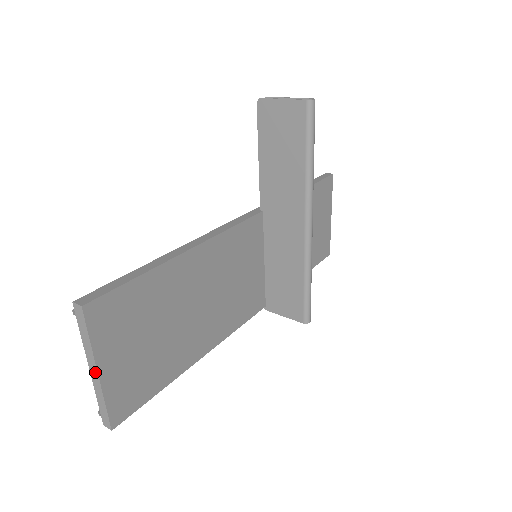
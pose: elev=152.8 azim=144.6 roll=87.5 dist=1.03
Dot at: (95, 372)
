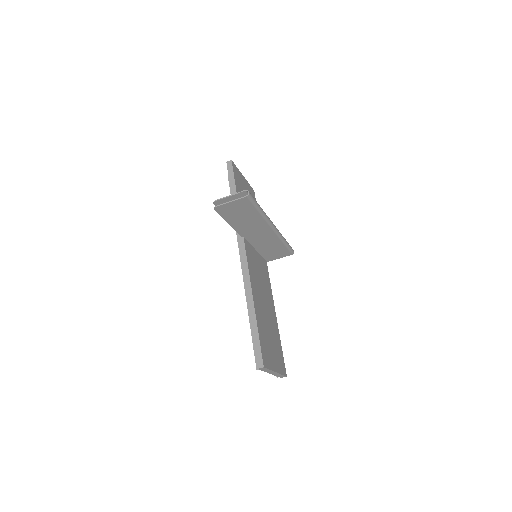
Dot at: (274, 373)
